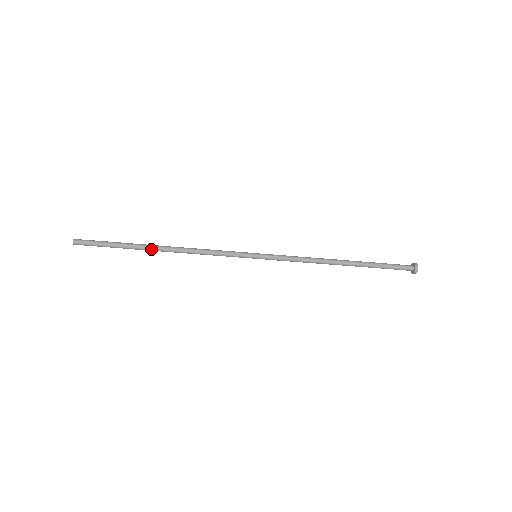
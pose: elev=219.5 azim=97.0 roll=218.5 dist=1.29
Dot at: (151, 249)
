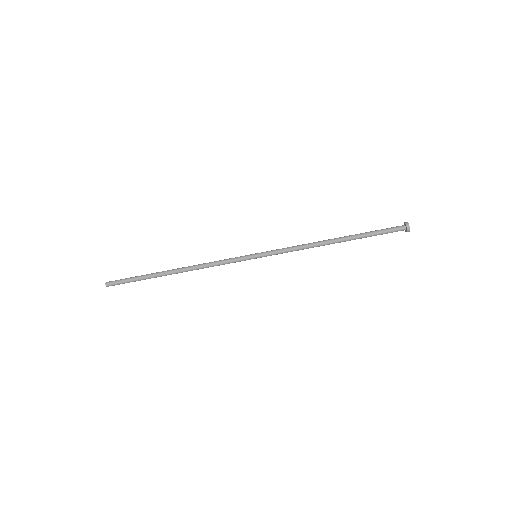
Dot at: occluded
